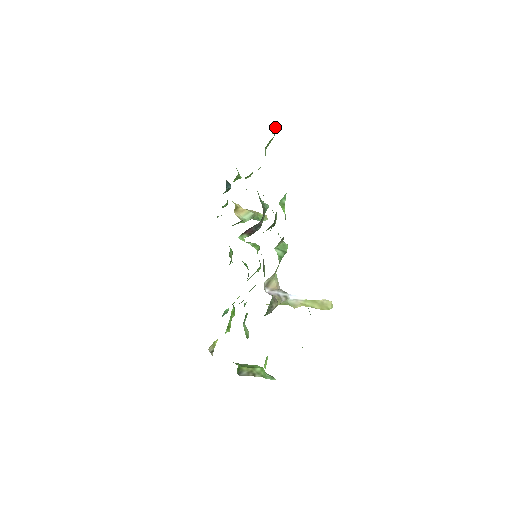
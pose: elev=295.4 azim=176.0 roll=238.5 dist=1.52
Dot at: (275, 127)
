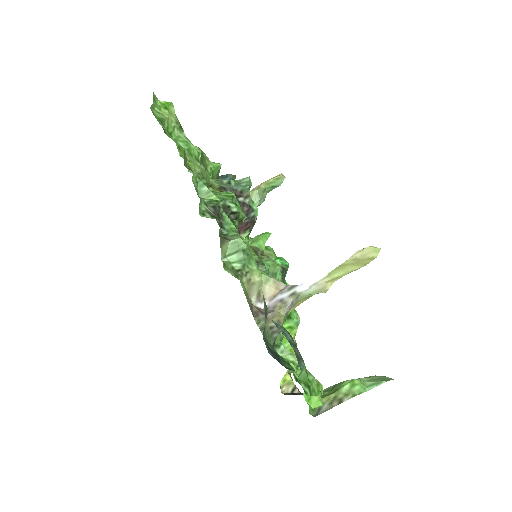
Dot at: (165, 104)
